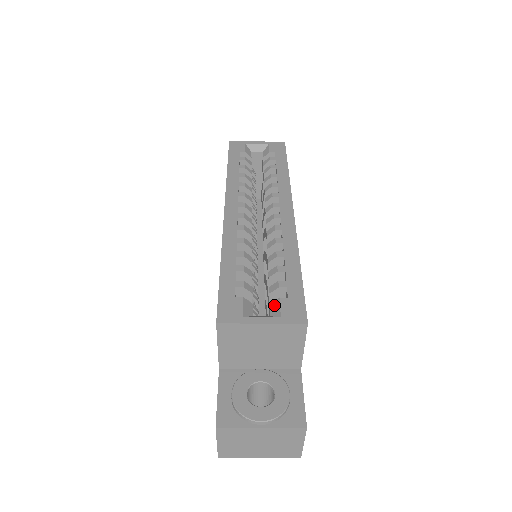
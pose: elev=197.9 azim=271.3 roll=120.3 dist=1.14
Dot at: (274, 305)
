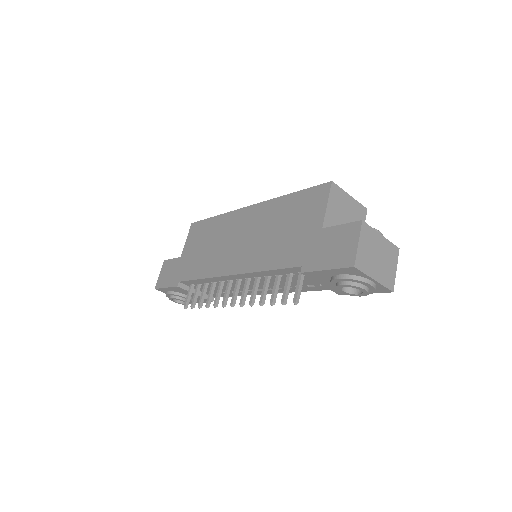
Dot at: occluded
